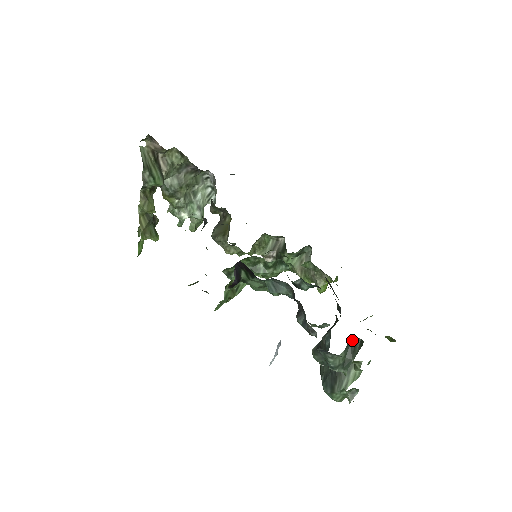
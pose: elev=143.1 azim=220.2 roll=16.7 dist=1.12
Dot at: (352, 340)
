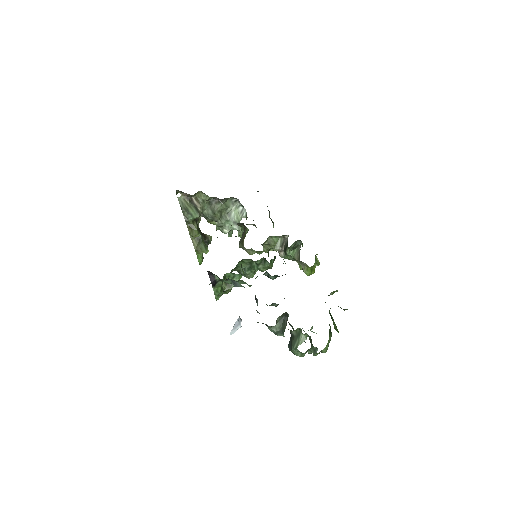
Dot at: (284, 314)
